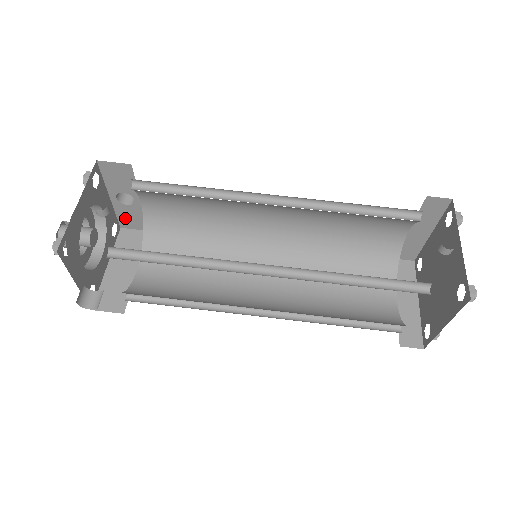
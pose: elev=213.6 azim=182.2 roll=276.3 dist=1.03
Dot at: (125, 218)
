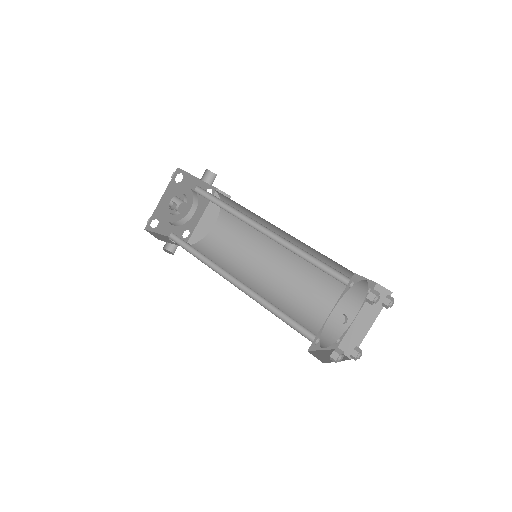
Dot at: occluded
